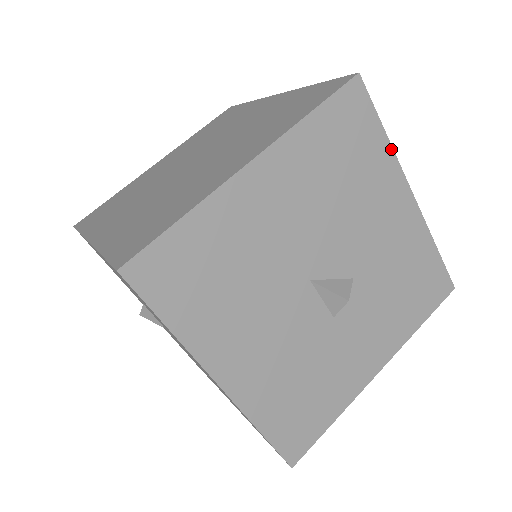
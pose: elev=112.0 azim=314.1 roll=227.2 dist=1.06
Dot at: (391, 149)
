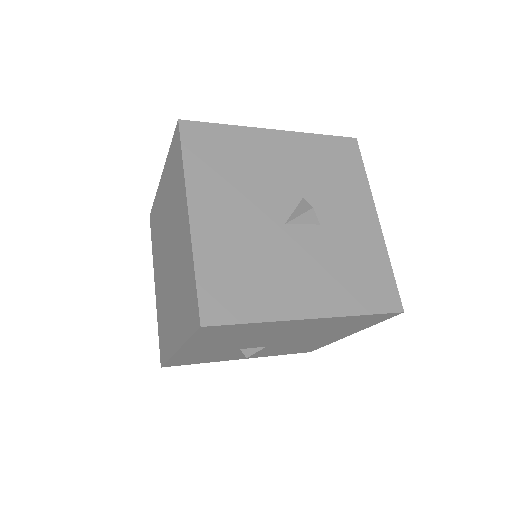
Dot at: (237, 127)
